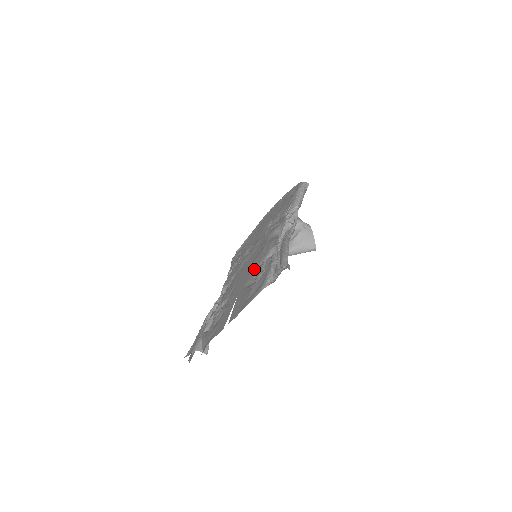
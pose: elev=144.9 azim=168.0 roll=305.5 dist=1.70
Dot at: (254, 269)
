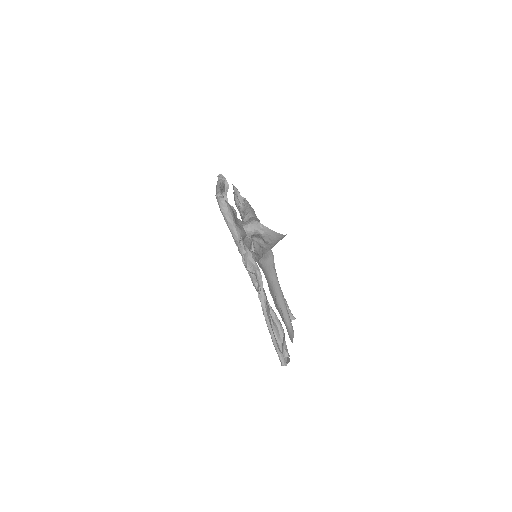
Dot at: occluded
